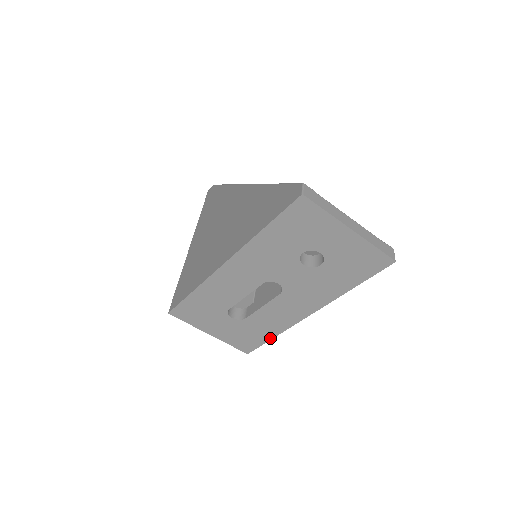
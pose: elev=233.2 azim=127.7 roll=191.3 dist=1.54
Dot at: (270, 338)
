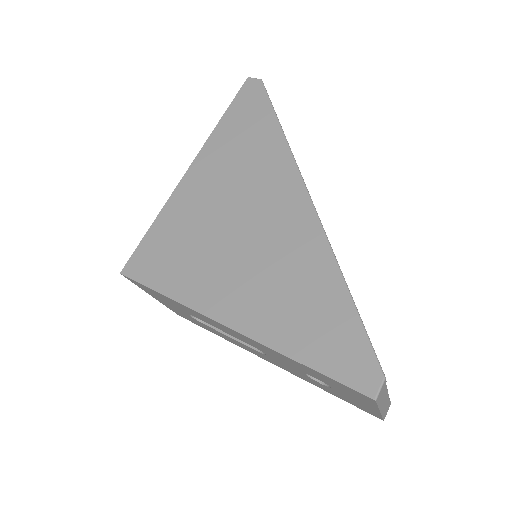
Dot at: (212, 332)
